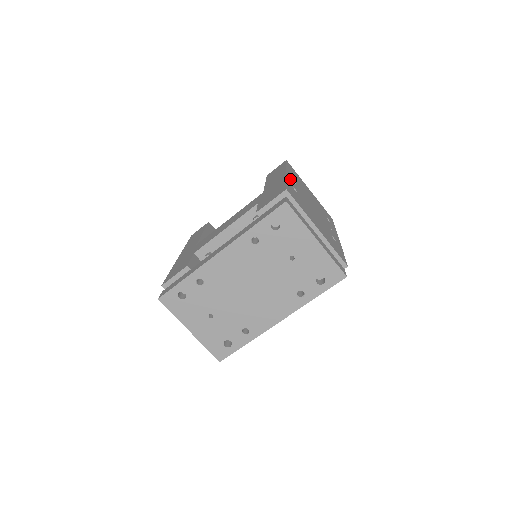
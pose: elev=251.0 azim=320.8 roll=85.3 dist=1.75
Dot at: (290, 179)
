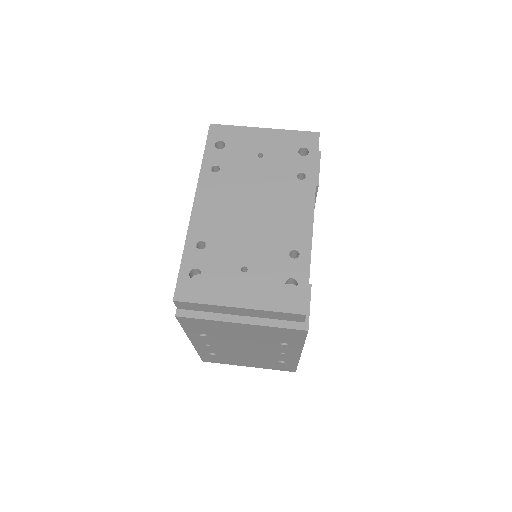
Dot at: occluded
